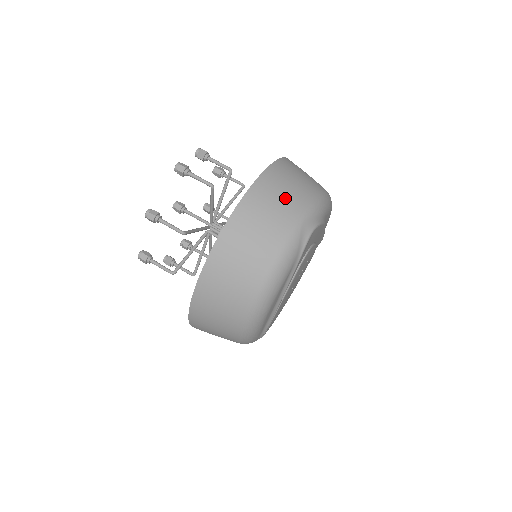
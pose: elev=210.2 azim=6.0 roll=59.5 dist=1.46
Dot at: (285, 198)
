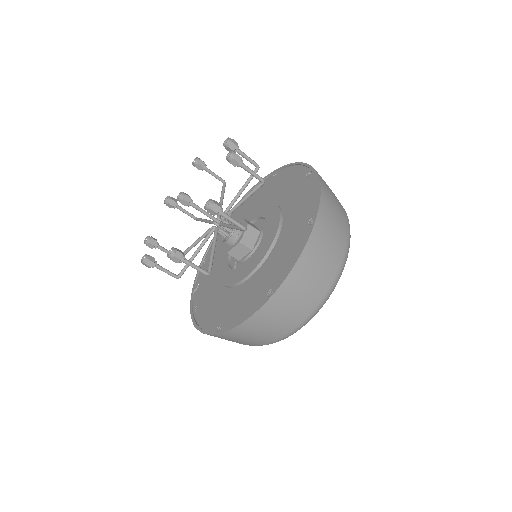
Dot at: (337, 202)
